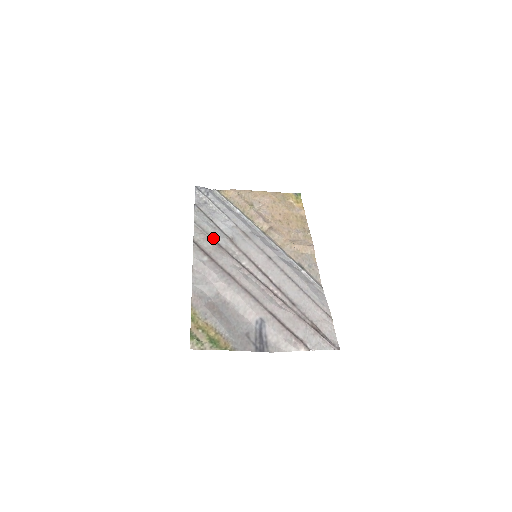
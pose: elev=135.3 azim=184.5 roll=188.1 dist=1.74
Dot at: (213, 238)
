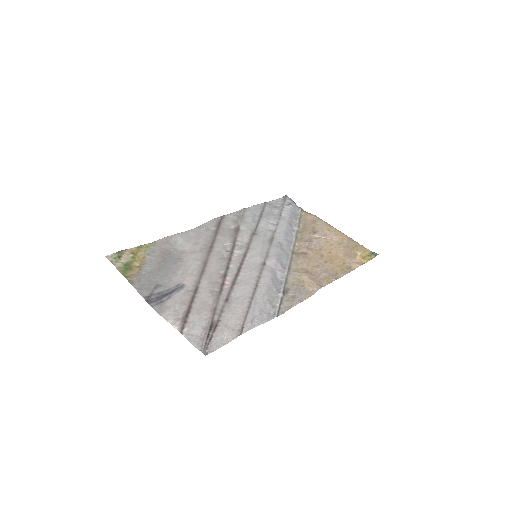
Dot at: (241, 223)
